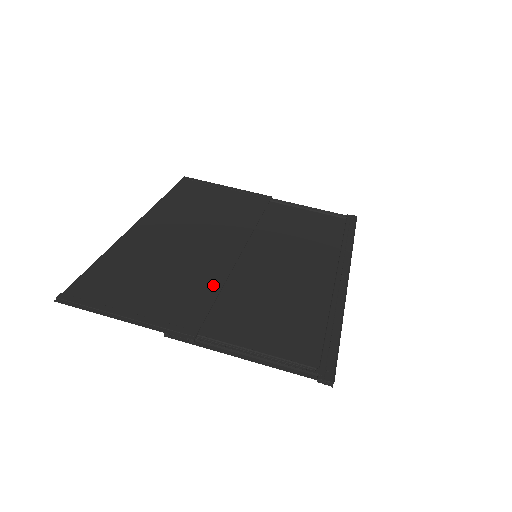
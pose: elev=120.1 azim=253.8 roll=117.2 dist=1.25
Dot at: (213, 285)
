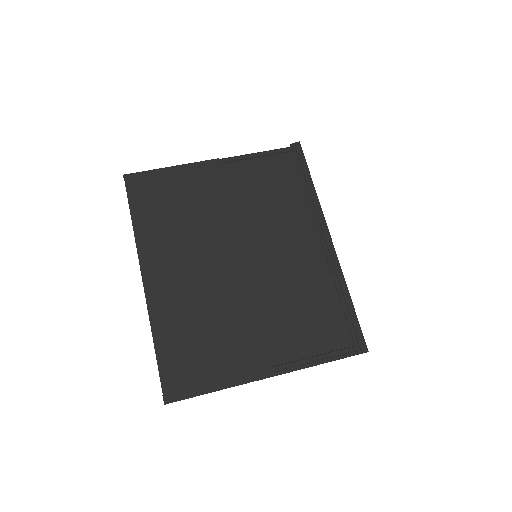
Dot at: (251, 314)
